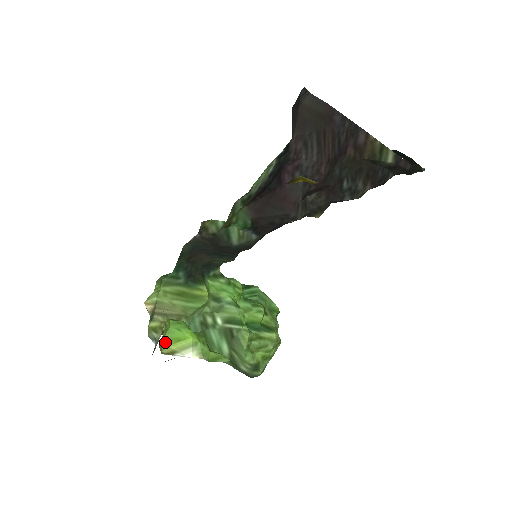
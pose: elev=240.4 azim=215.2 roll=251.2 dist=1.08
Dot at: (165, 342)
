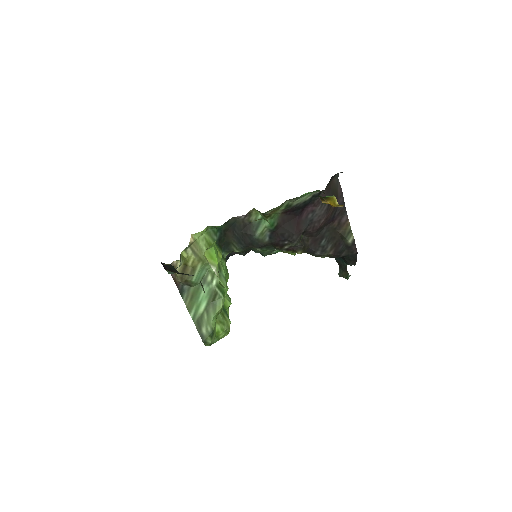
Dot at: (206, 253)
